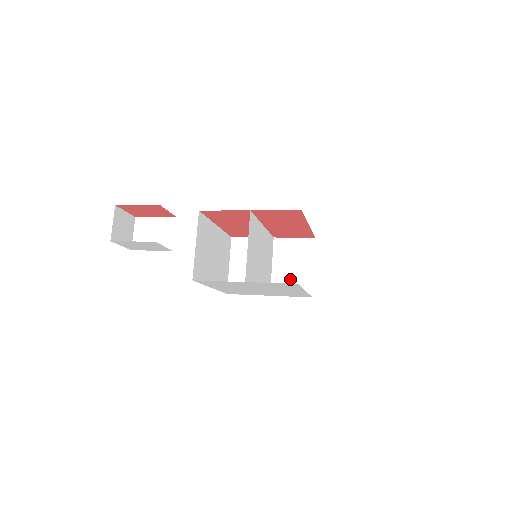
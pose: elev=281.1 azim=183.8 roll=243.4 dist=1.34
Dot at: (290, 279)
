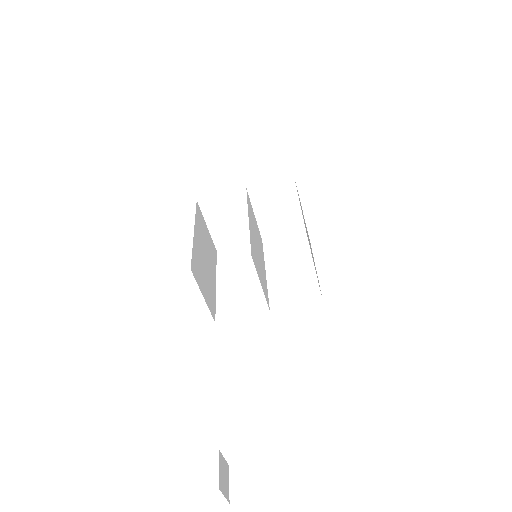
Dot at: (278, 221)
